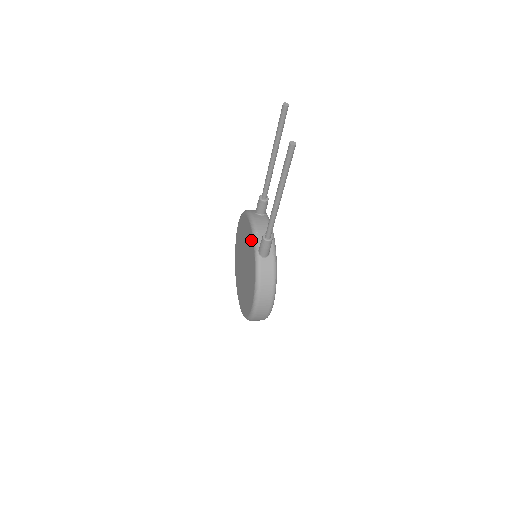
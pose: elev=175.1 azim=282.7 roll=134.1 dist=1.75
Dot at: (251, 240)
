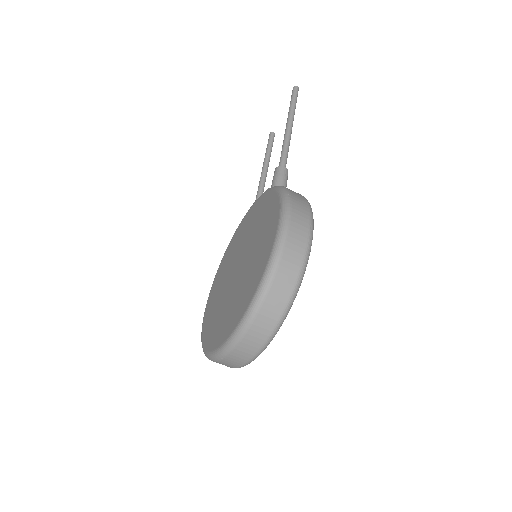
Dot at: (253, 208)
